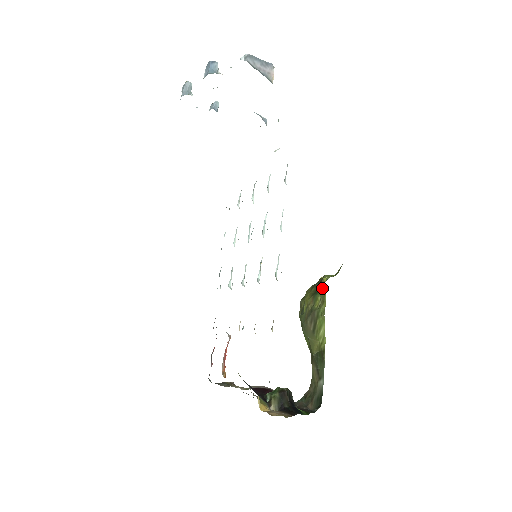
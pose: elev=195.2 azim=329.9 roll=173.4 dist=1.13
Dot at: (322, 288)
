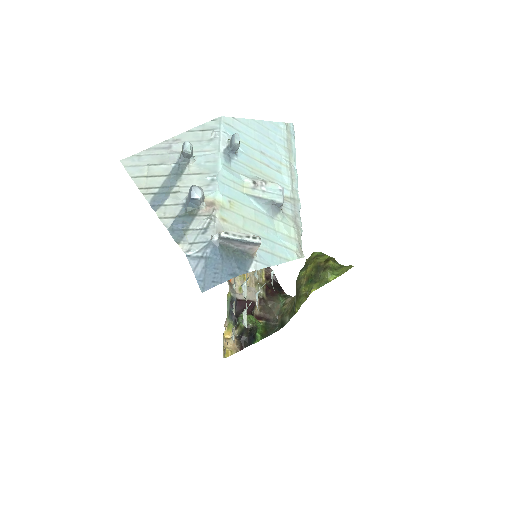
Dot at: (310, 289)
